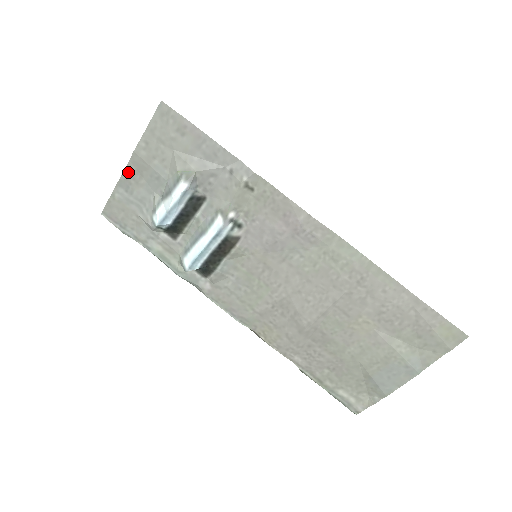
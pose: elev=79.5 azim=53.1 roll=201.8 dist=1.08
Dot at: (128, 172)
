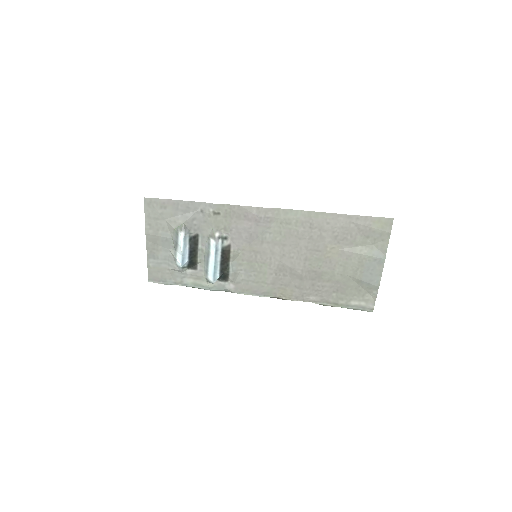
Dot at: (149, 247)
